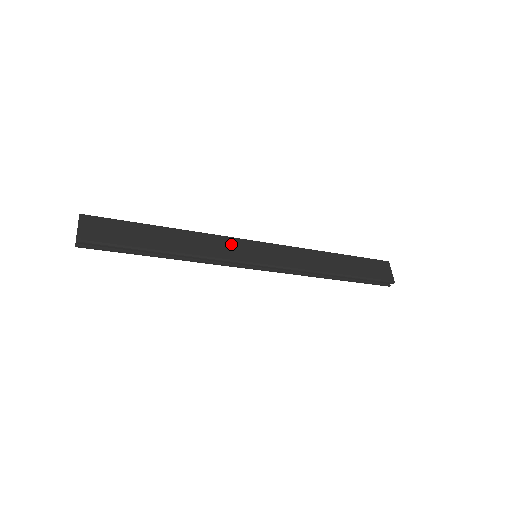
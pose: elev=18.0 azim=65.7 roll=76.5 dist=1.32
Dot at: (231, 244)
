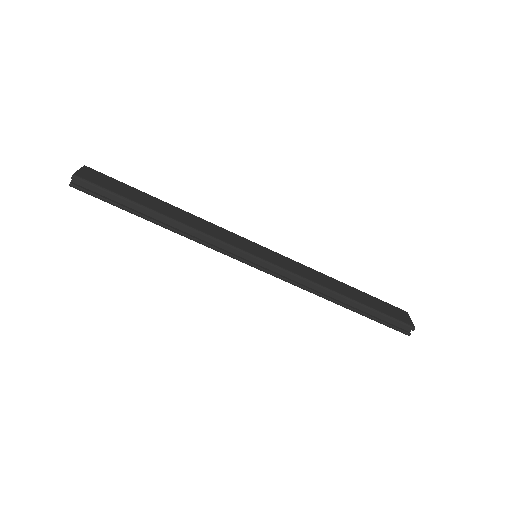
Dot at: (231, 235)
